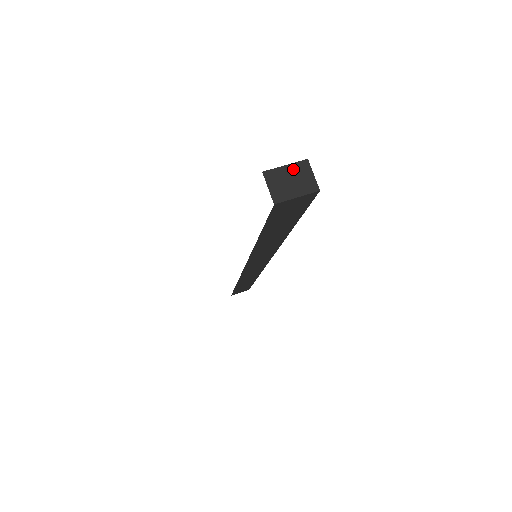
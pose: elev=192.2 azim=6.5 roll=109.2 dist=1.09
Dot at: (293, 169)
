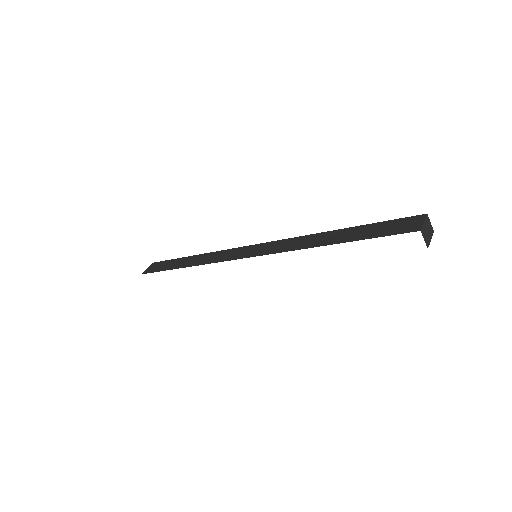
Dot at: (426, 223)
